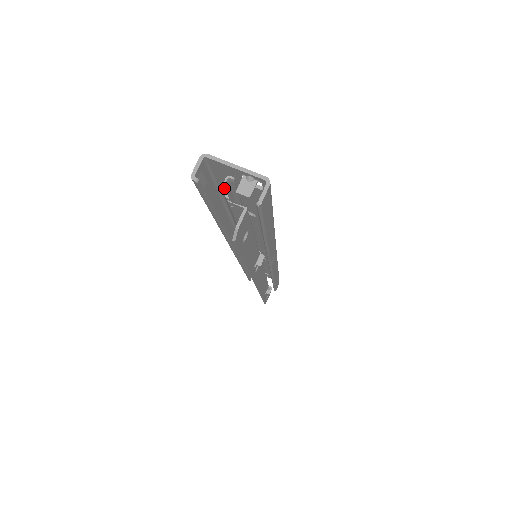
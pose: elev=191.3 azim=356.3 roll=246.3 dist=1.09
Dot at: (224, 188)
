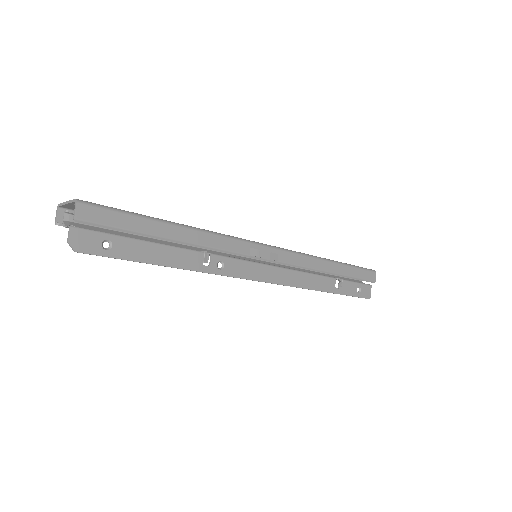
Dot at: (66, 220)
